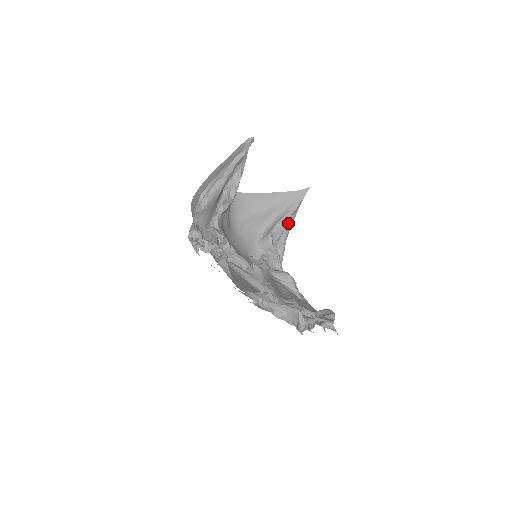
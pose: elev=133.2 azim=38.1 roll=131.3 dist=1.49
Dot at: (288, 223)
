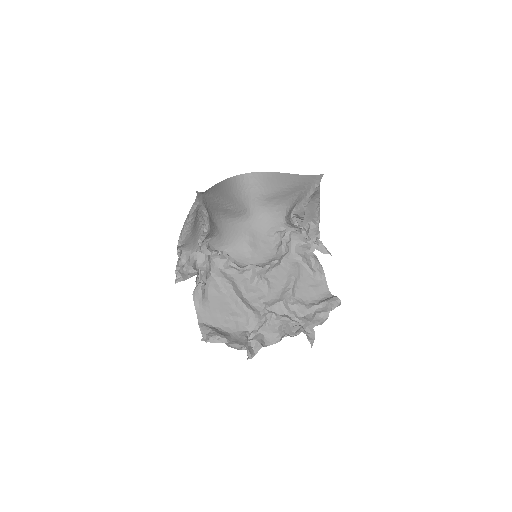
Dot at: (314, 200)
